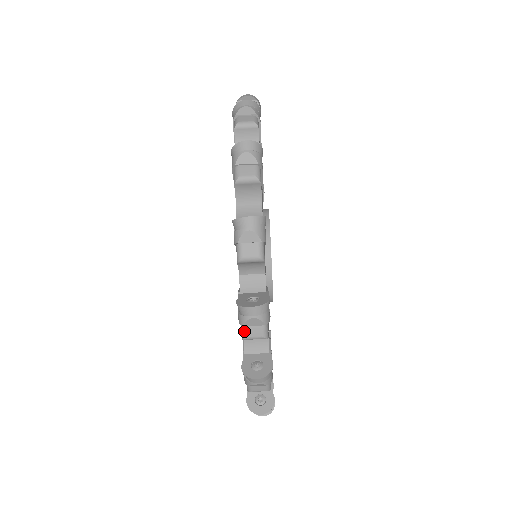
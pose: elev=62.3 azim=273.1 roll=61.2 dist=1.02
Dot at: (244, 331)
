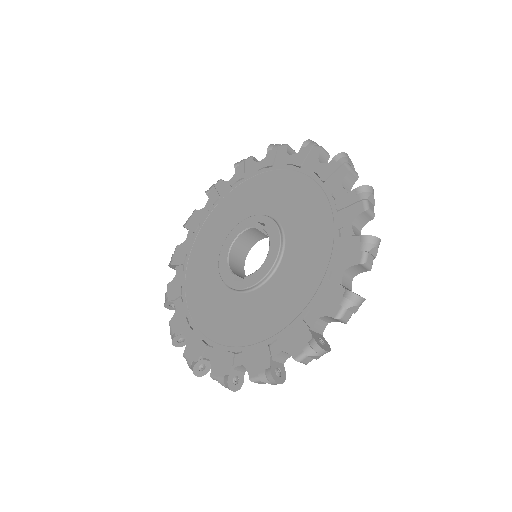
Dot at: (257, 381)
